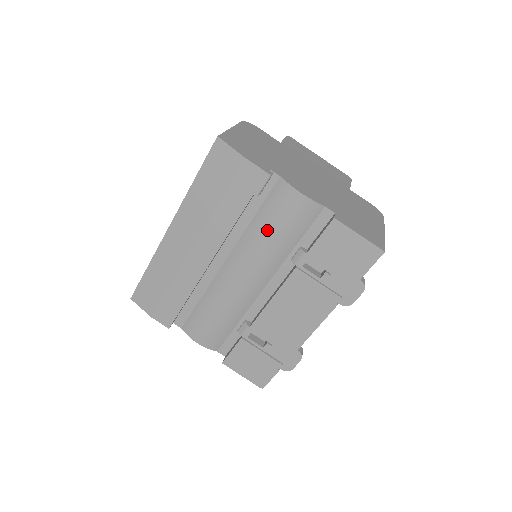
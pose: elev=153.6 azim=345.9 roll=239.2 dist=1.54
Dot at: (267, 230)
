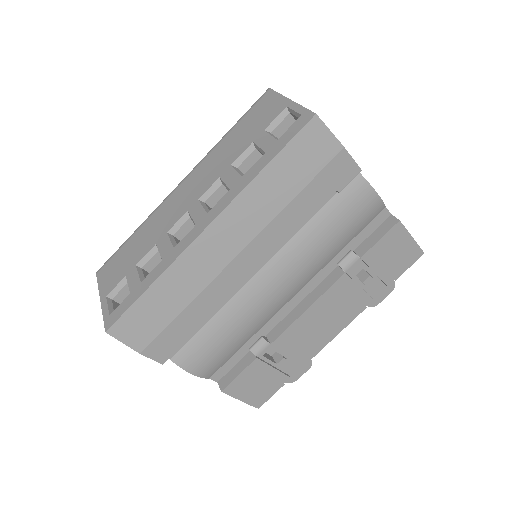
Dot at: (327, 232)
